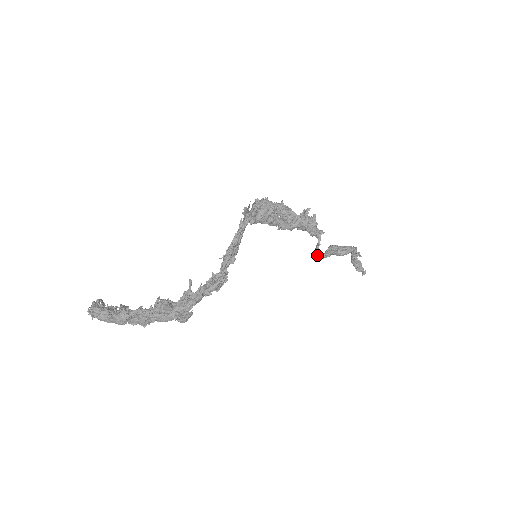
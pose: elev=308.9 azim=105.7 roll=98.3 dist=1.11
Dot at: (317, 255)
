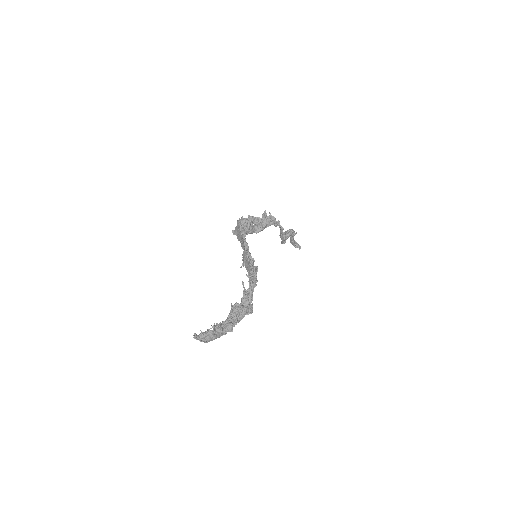
Dot at: occluded
